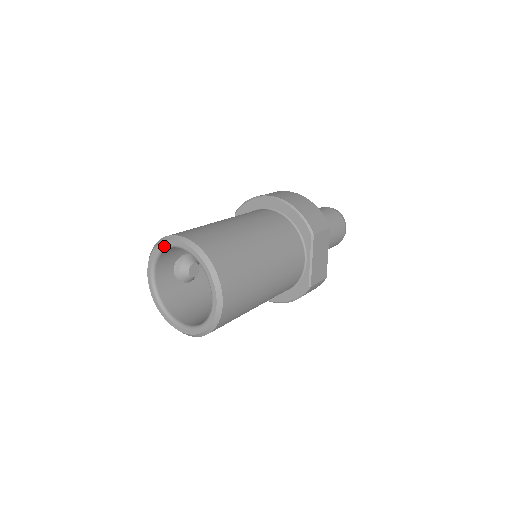
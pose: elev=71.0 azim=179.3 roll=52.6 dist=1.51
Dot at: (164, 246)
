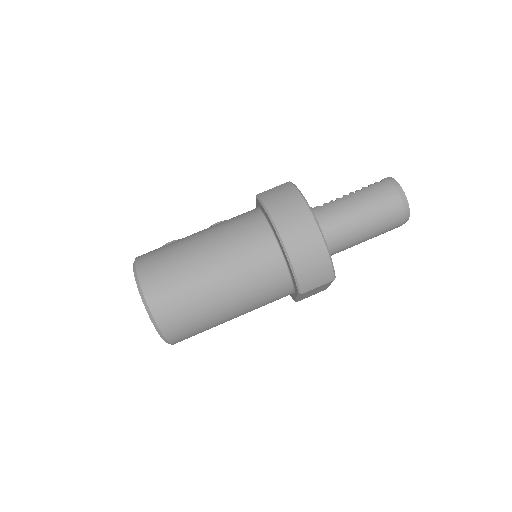
Dot at: occluded
